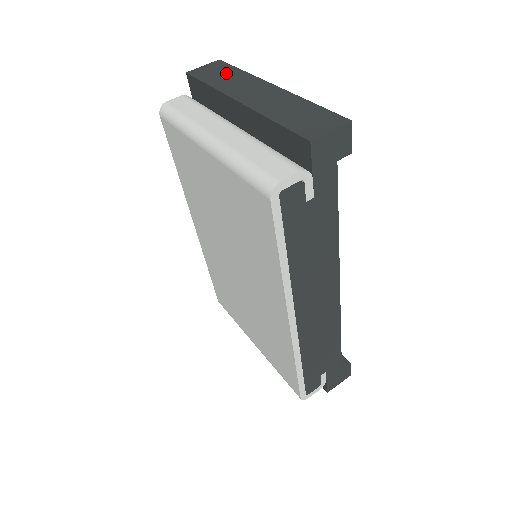
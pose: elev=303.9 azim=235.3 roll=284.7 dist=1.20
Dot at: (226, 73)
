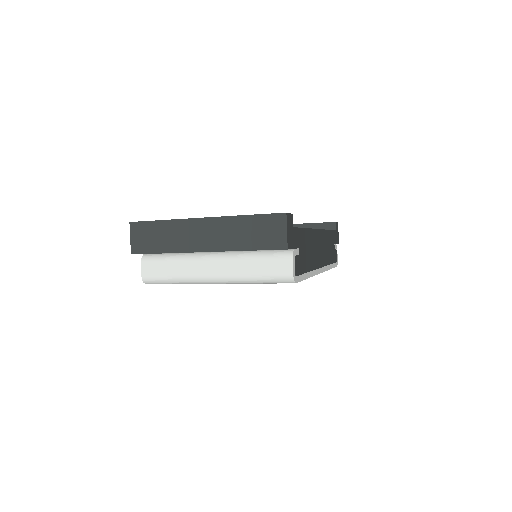
Dot at: (157, 233)
